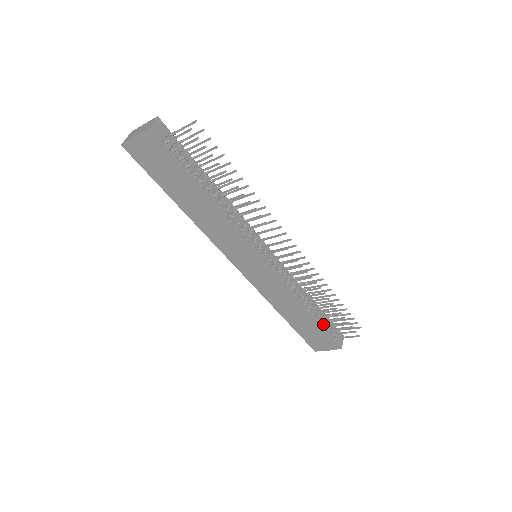
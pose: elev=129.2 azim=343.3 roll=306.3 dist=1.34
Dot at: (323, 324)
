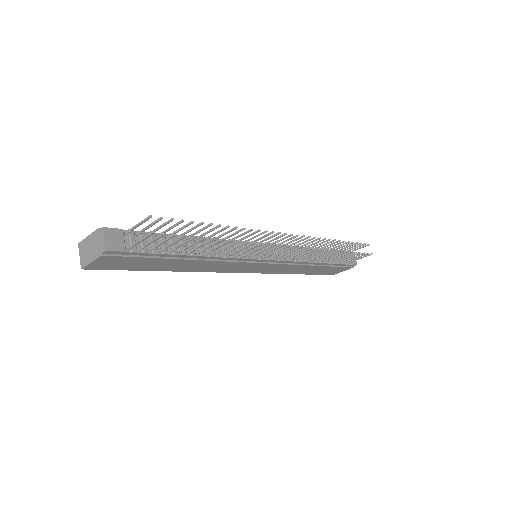
Dot at: occluded
